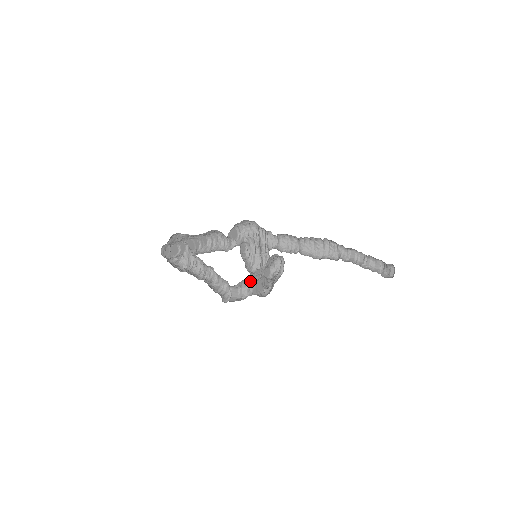
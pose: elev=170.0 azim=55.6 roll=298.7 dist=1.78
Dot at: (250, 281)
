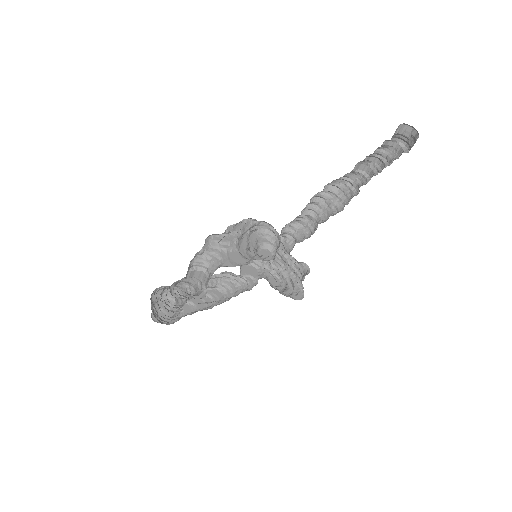
Dot at: (214, 255)
